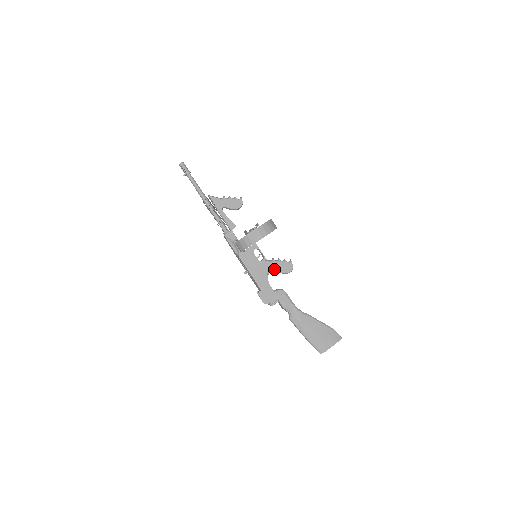
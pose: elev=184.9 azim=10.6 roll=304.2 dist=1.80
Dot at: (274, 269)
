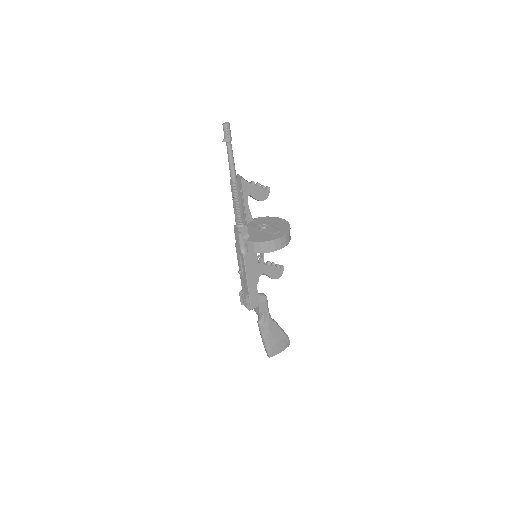
Dot at: (267, 274)
